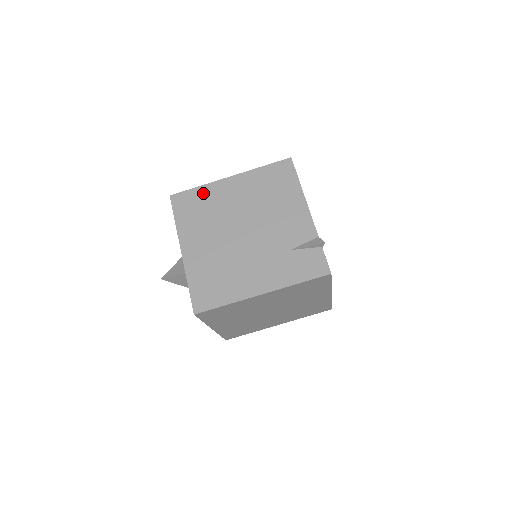
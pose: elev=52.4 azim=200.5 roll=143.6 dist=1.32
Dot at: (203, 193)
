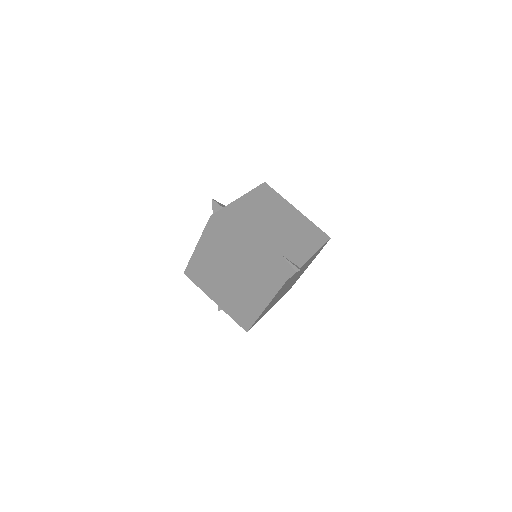
Dot at: (279, 198)
